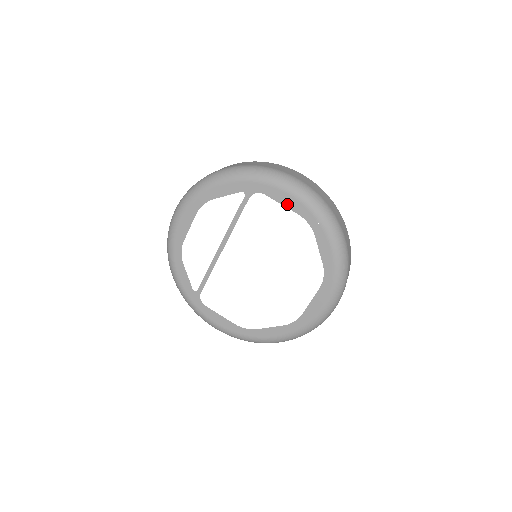
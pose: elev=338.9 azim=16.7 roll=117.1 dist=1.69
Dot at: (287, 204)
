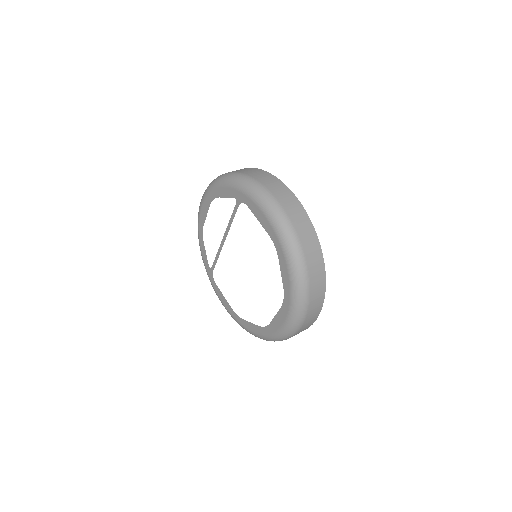
Dot at: (261, 221)
